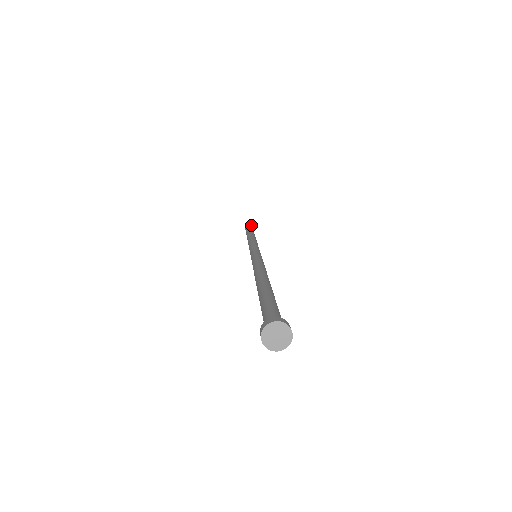
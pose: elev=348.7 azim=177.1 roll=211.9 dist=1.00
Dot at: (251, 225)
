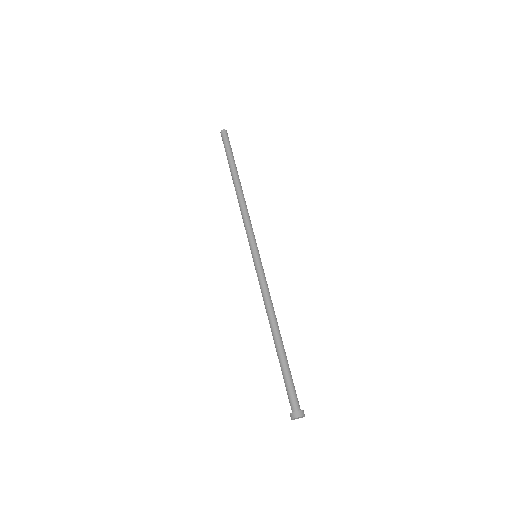
Dot at: (227, 137)
